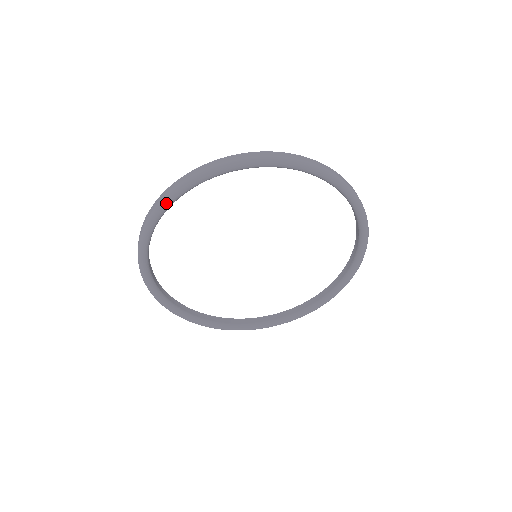
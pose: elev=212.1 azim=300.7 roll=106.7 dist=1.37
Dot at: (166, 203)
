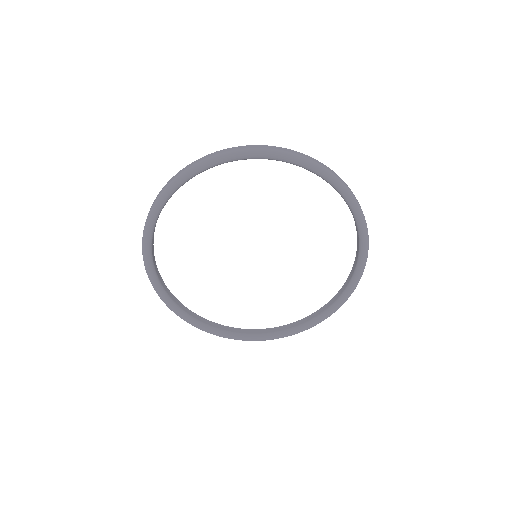
Dot at: (146, 234)
